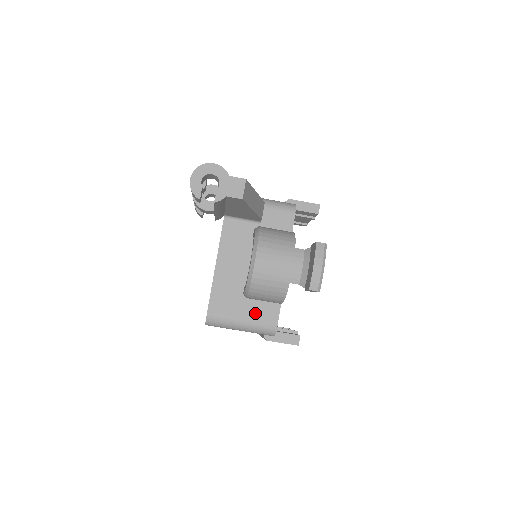
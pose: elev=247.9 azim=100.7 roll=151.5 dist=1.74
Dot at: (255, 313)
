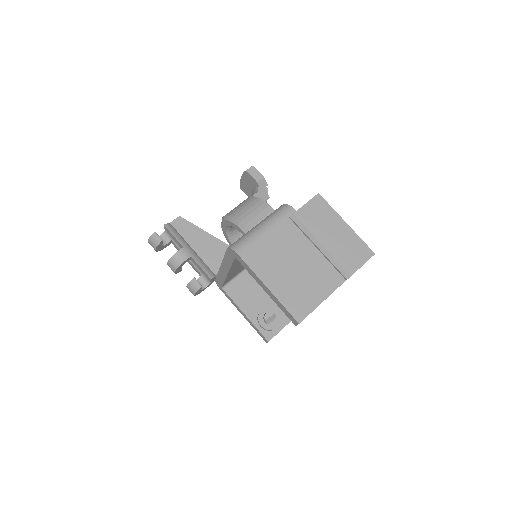
Dot at: occluded
